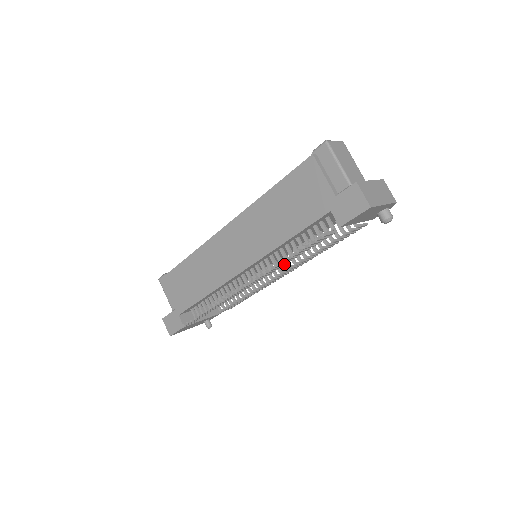
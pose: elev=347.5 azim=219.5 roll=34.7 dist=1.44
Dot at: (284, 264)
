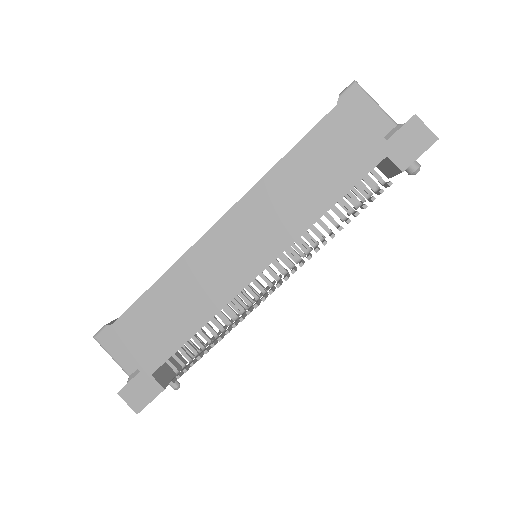
Dot at: occluded
